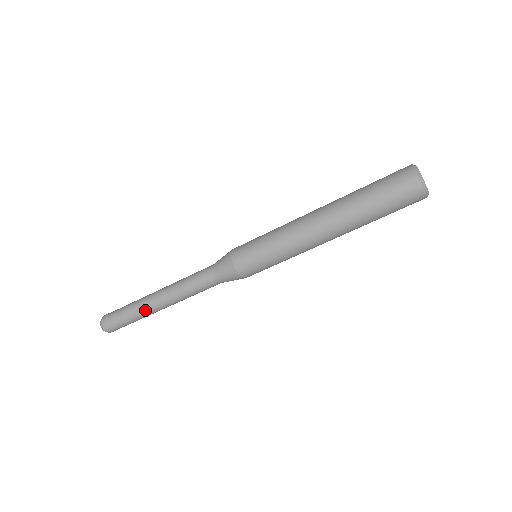
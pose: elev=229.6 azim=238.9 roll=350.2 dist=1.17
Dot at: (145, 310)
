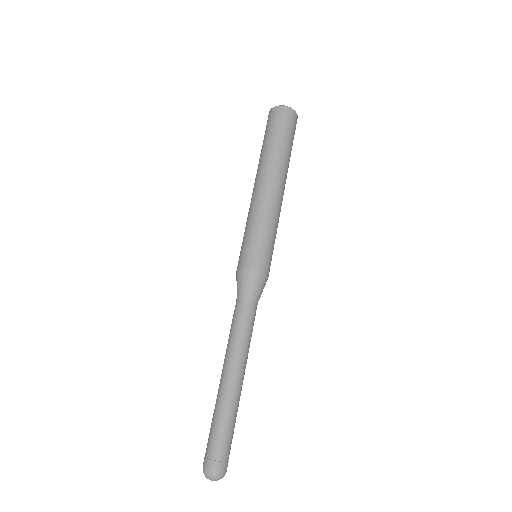
Dot at: (224, 398)
